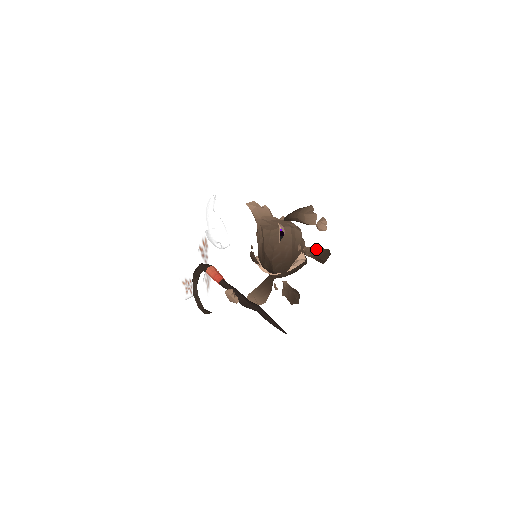
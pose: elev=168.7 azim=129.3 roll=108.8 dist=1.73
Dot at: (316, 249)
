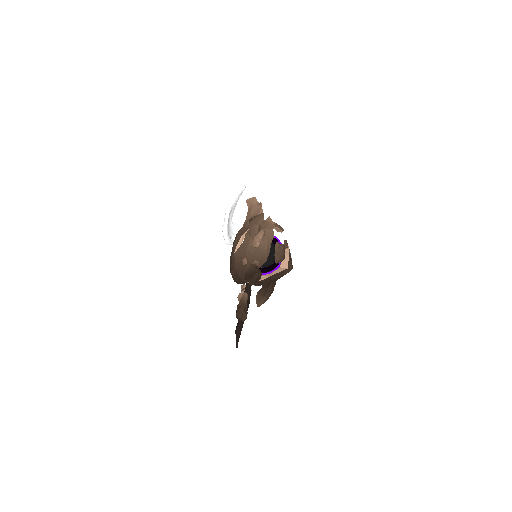
Dot at: (251, 267)
